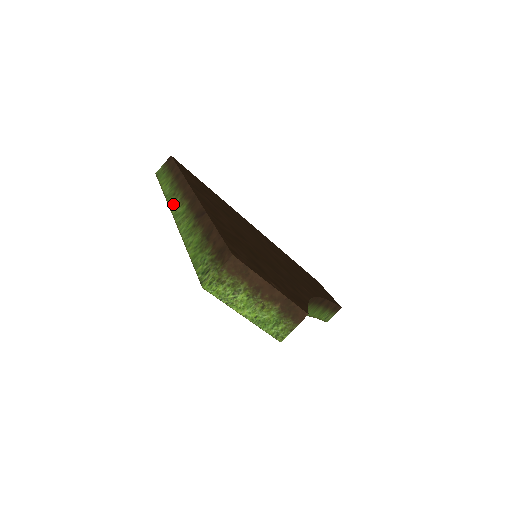
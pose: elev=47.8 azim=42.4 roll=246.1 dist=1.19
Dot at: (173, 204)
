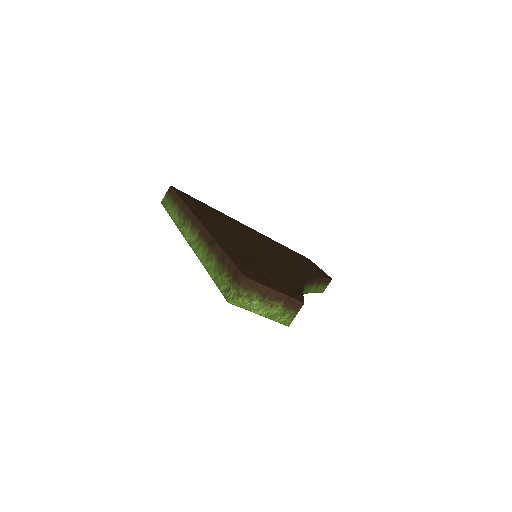
Dot at: (186, 233)
